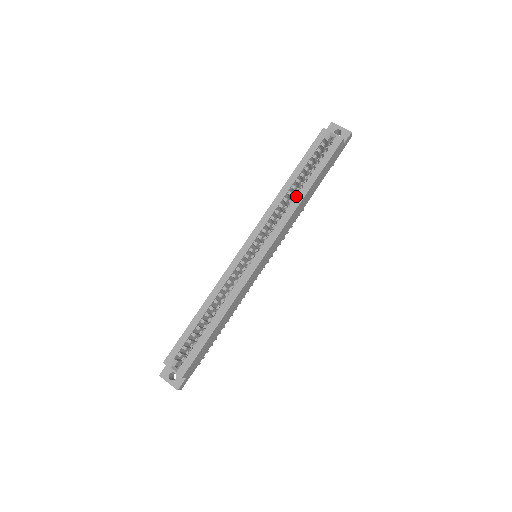
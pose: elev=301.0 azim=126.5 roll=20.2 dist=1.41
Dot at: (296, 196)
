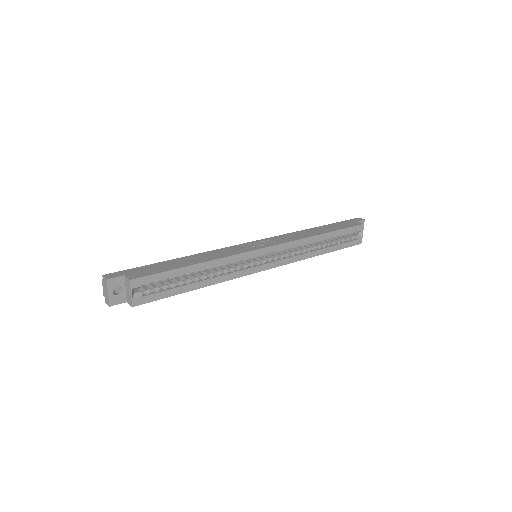
Dot at: (316, 250)
